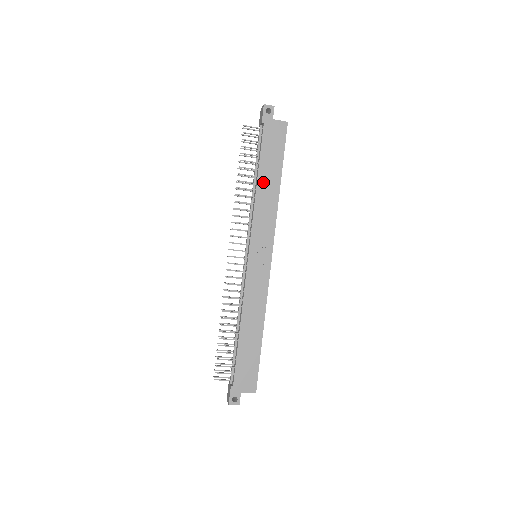
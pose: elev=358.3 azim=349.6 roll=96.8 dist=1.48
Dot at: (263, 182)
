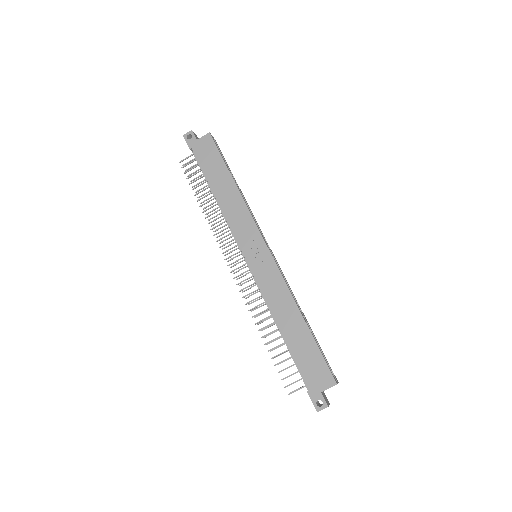
Dot at: (219, 192)
